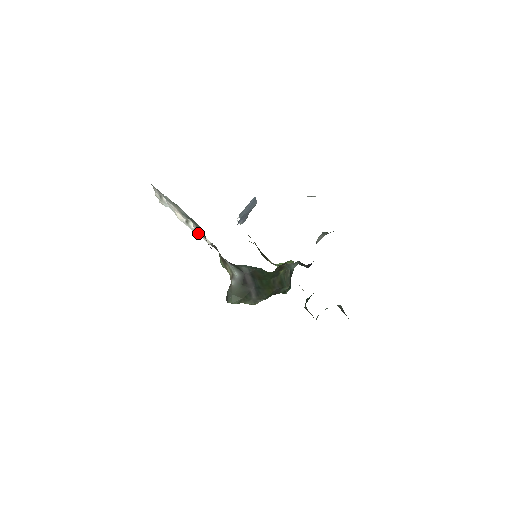
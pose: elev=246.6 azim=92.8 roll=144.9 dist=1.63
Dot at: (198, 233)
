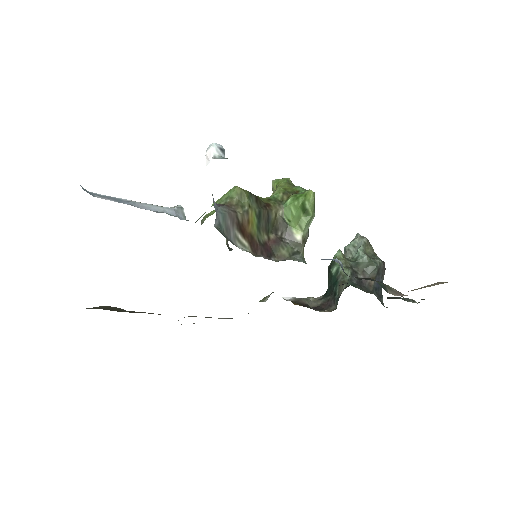
Dot at: occluded
